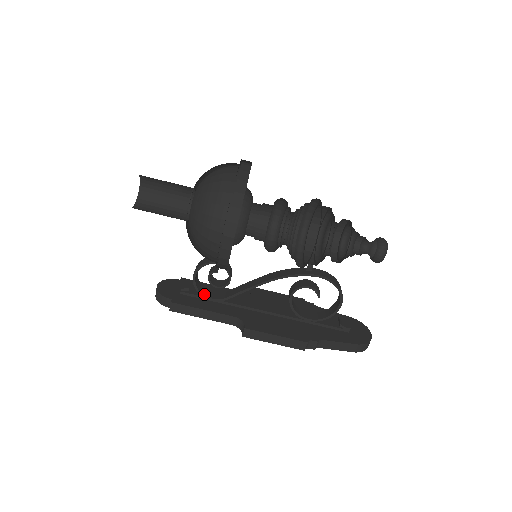
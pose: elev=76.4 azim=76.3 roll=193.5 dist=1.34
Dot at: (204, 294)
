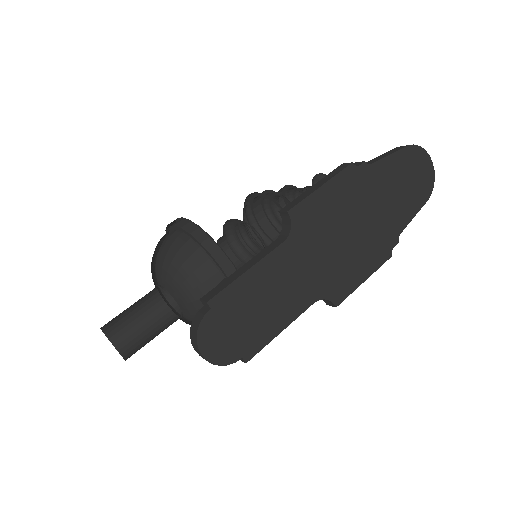
Dot at: occluded
